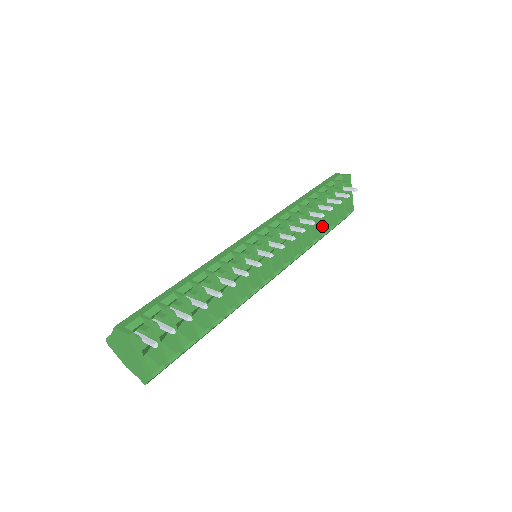
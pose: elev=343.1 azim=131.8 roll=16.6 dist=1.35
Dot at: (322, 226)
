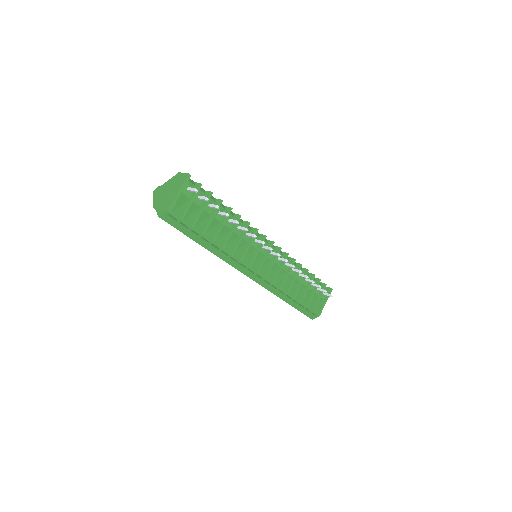
Dot at: (297, 298)
